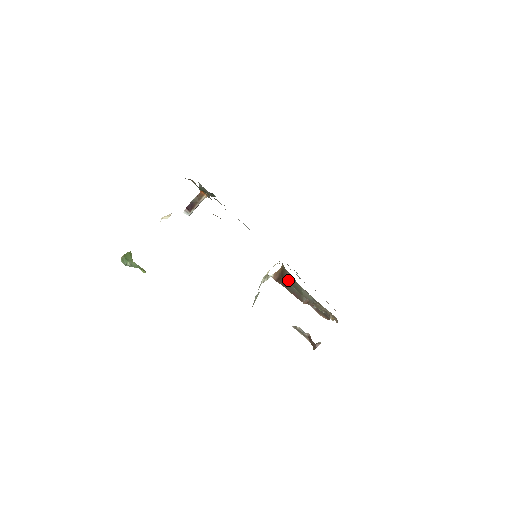
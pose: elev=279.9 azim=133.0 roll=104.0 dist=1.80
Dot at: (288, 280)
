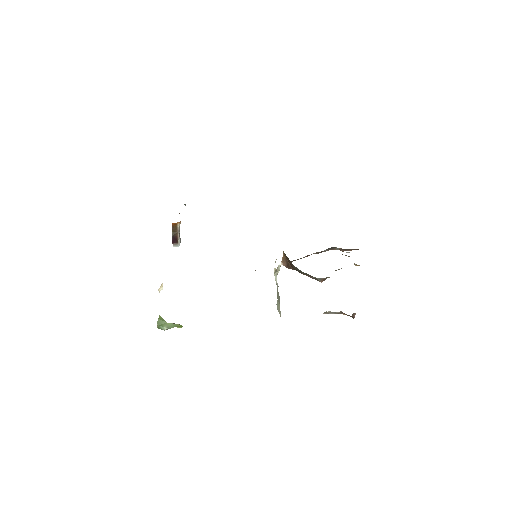
Dot at: (296, 267)
